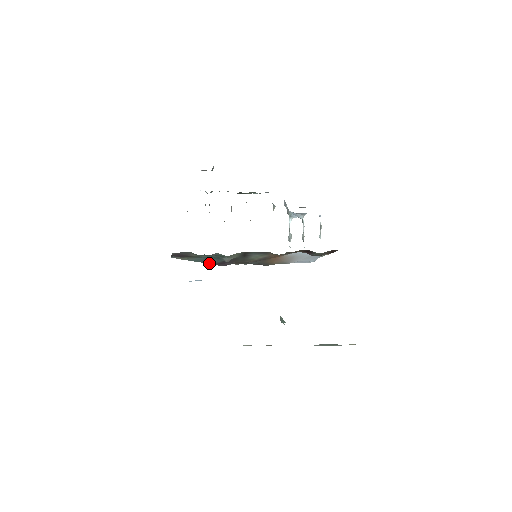
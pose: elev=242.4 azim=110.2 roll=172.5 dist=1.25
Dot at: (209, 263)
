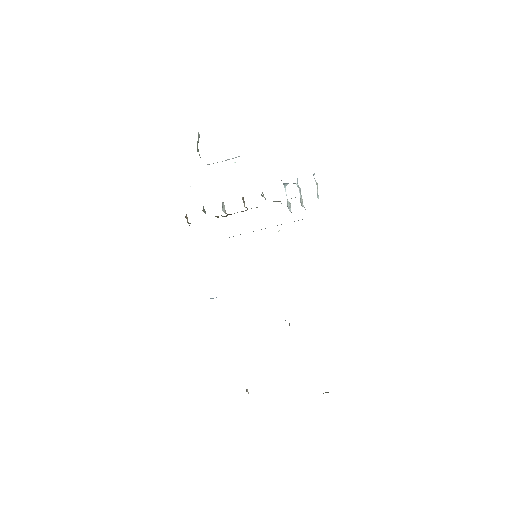
Dot at: occluded
